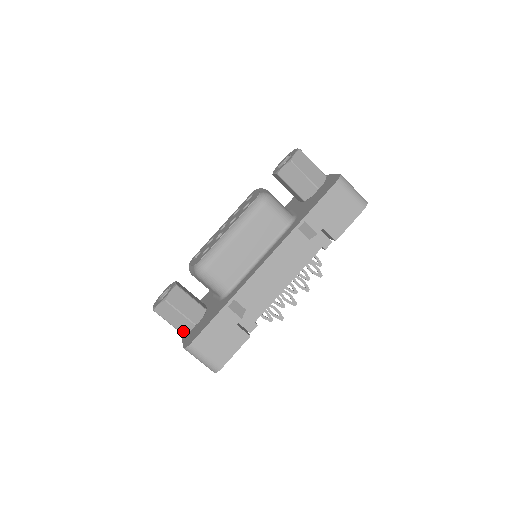
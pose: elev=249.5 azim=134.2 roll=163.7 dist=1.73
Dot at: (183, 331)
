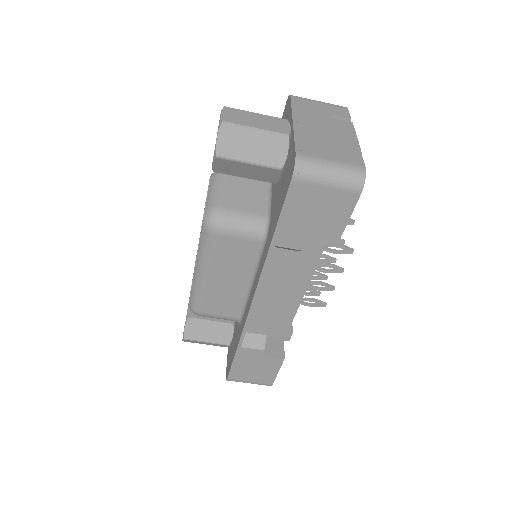
Dot at: (223, 346)
